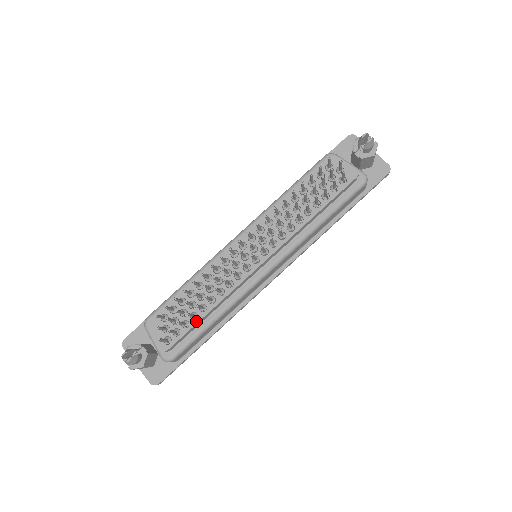
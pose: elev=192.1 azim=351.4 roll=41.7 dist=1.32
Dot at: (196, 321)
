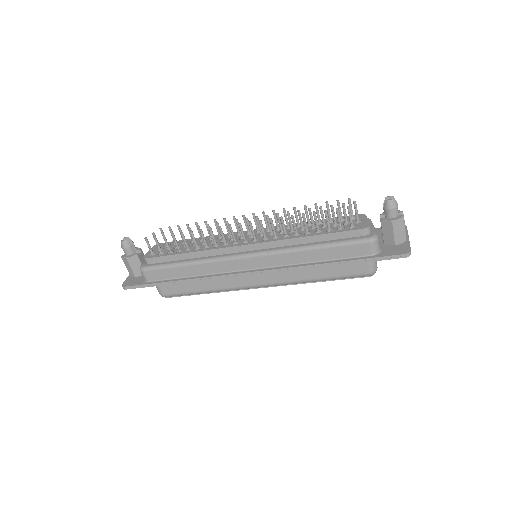
Dot at: (177, 253)
